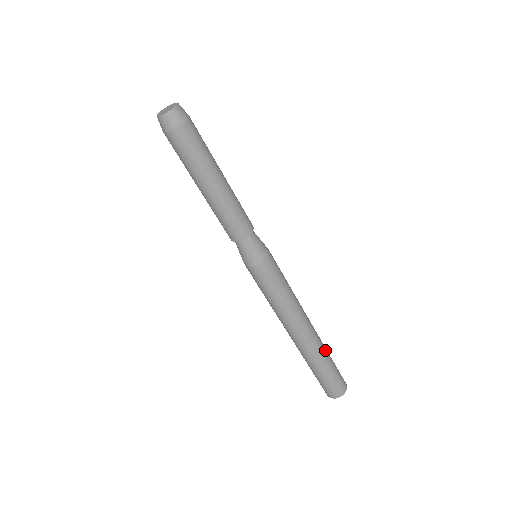
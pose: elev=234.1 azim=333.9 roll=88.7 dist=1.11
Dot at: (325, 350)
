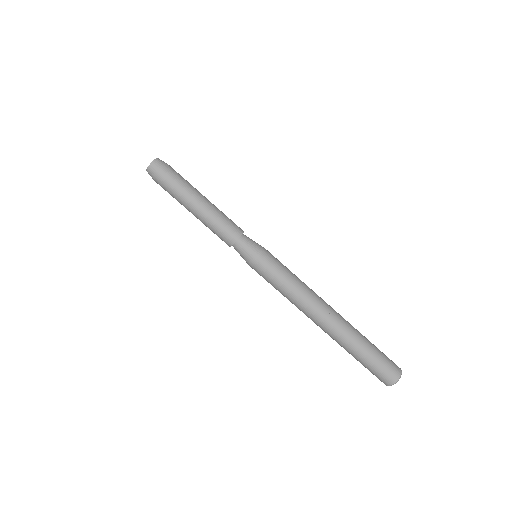
Dot at: (354, 339)
